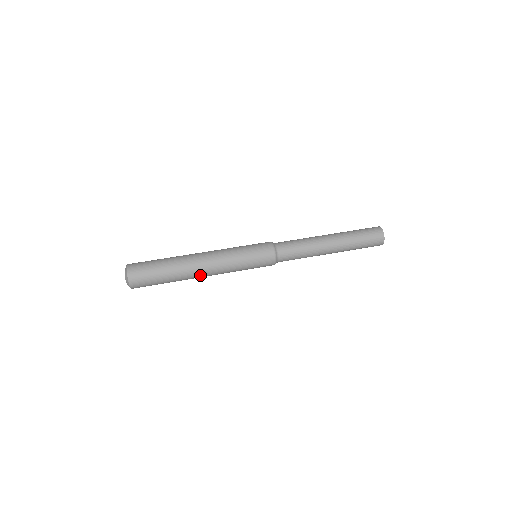
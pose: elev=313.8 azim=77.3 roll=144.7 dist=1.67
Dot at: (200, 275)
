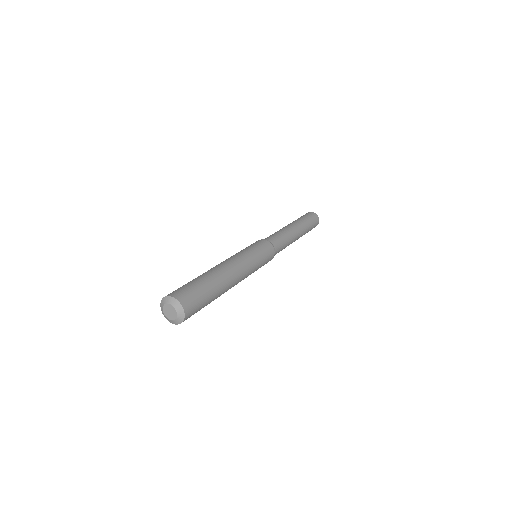
Dot at: (233, 277)
